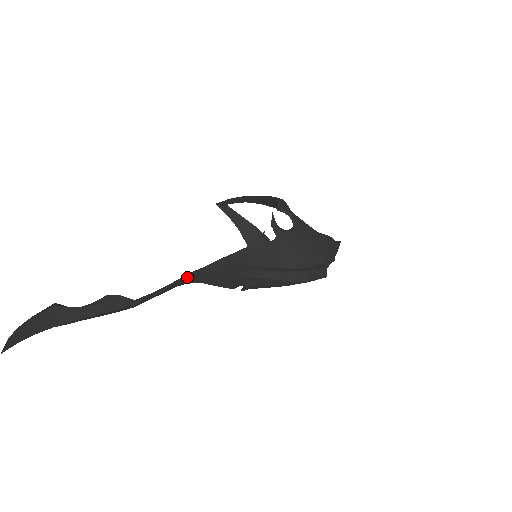
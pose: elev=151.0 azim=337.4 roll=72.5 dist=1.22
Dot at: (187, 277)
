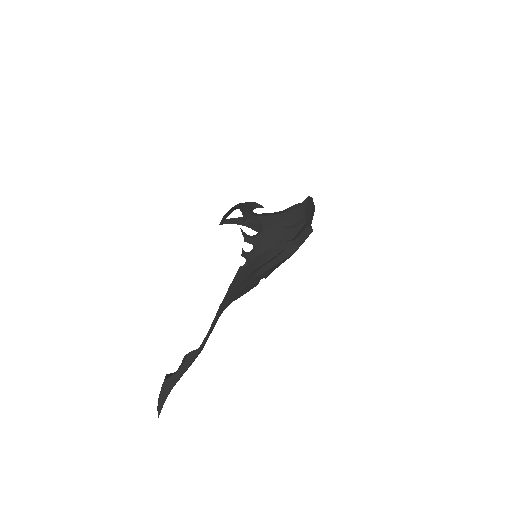
Dot at: (220, 309)
